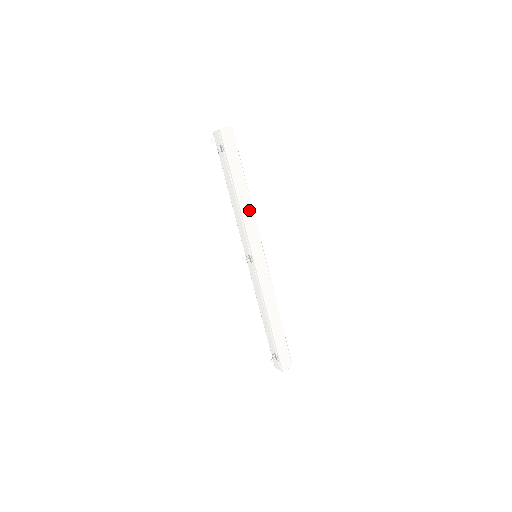
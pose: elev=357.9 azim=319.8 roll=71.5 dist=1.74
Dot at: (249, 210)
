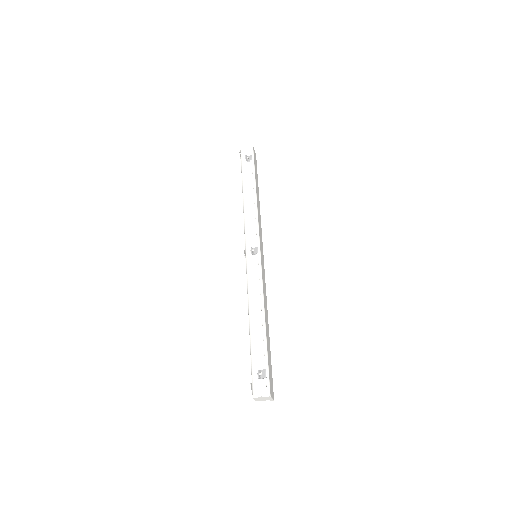
Dot at: (259, 214)
